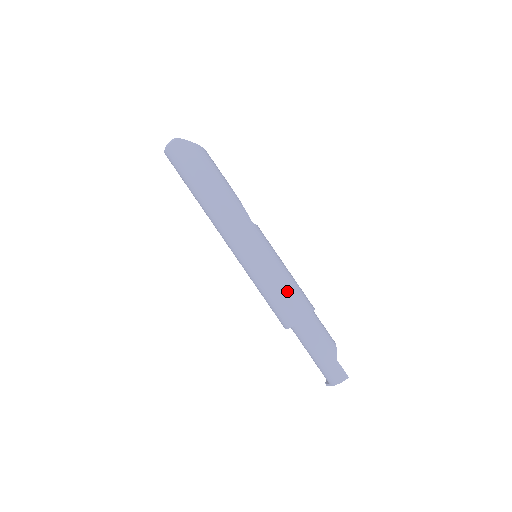
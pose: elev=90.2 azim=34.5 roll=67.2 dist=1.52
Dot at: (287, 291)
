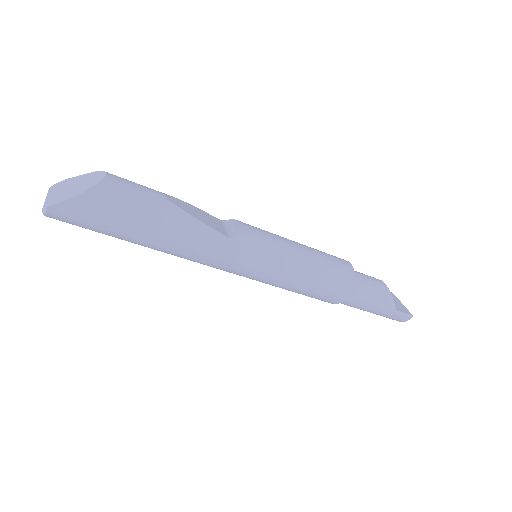
Dot at: (314, 287)
